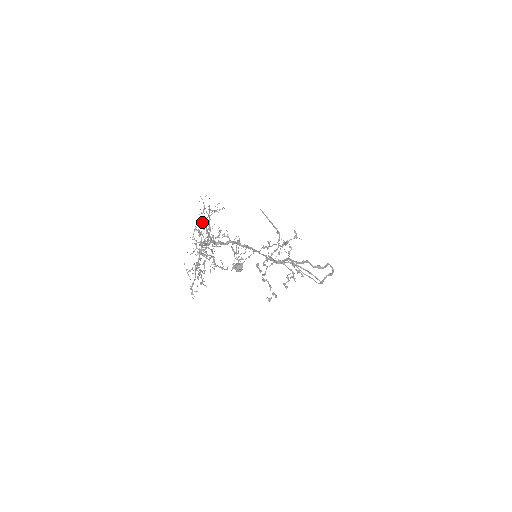
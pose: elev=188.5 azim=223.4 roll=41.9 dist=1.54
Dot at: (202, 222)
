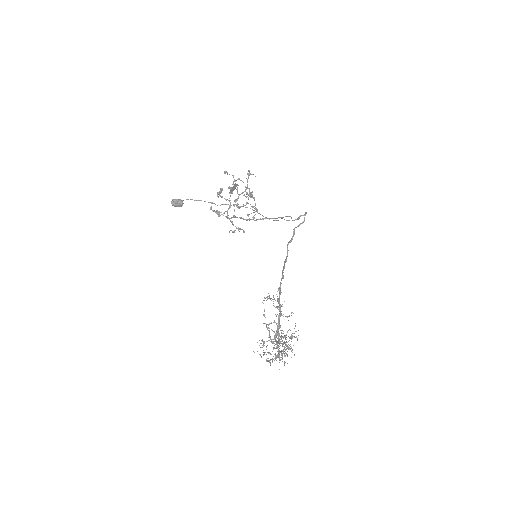
Dot at: occluded
